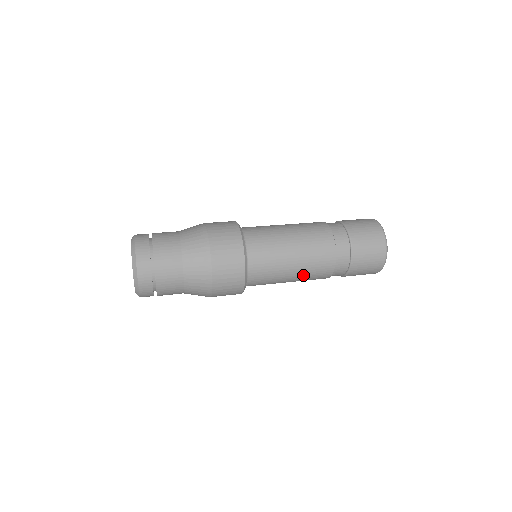
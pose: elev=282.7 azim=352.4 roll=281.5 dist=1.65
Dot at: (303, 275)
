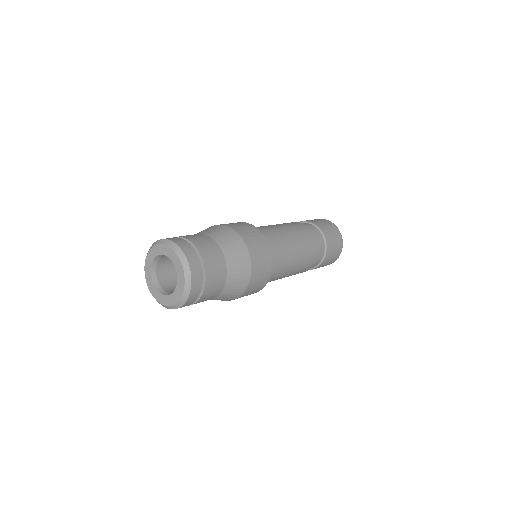
Dot at: (296, 270)
